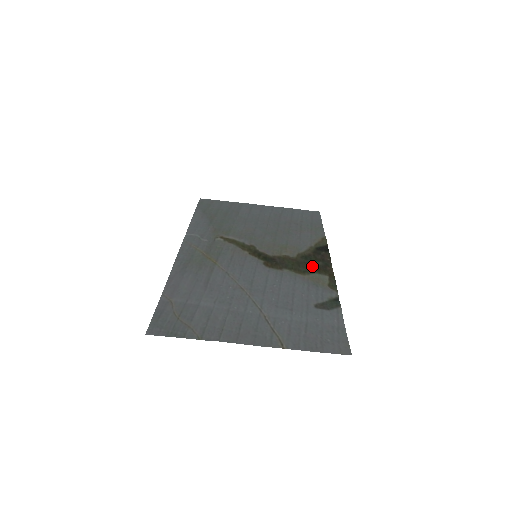
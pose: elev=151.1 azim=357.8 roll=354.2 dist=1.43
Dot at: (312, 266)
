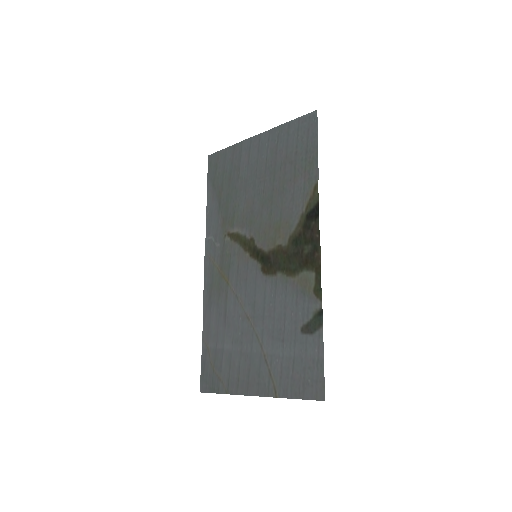
Dot at: (300, 259)
